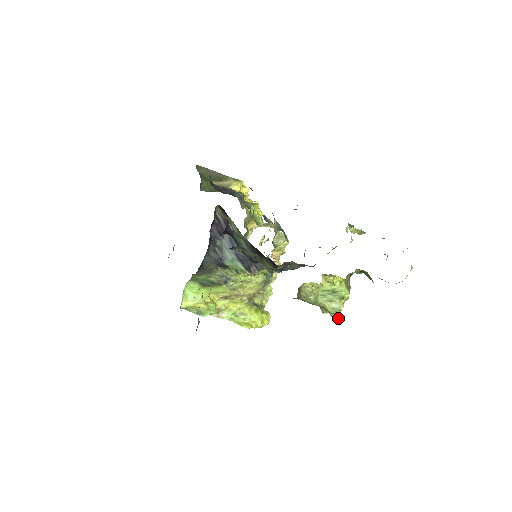
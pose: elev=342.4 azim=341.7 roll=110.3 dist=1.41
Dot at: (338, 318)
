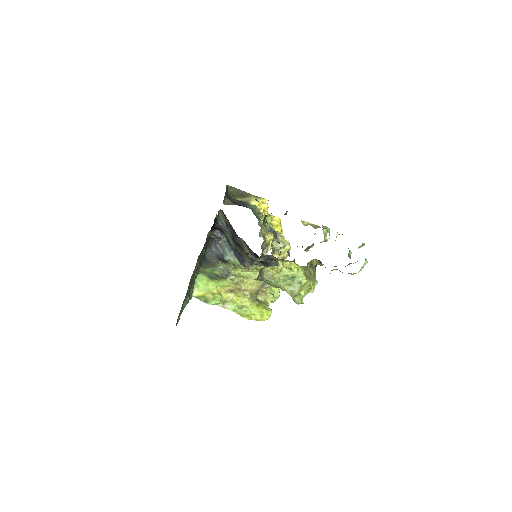
Dot at: (298, 302)
